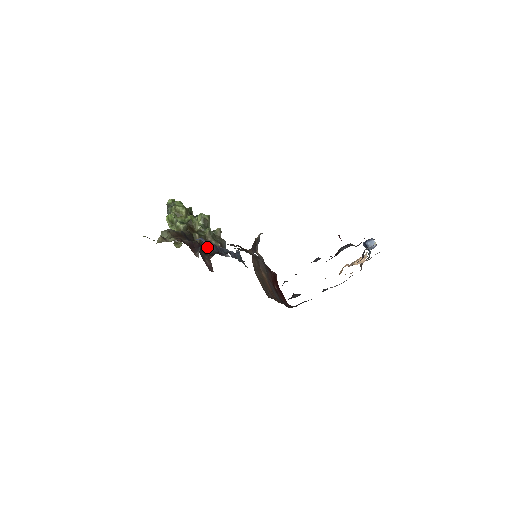
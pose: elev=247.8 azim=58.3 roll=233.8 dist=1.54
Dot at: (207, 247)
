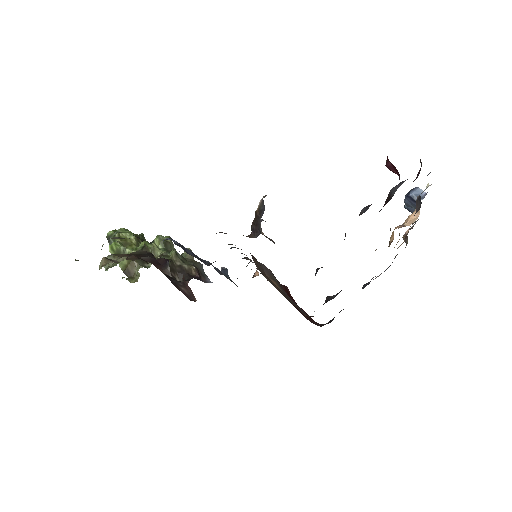
Dot at: (181, 246)
